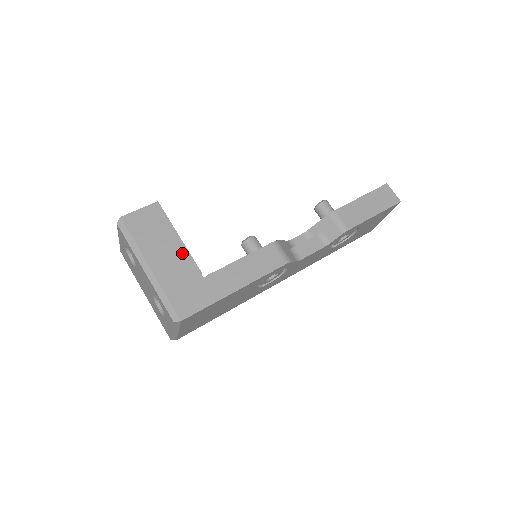
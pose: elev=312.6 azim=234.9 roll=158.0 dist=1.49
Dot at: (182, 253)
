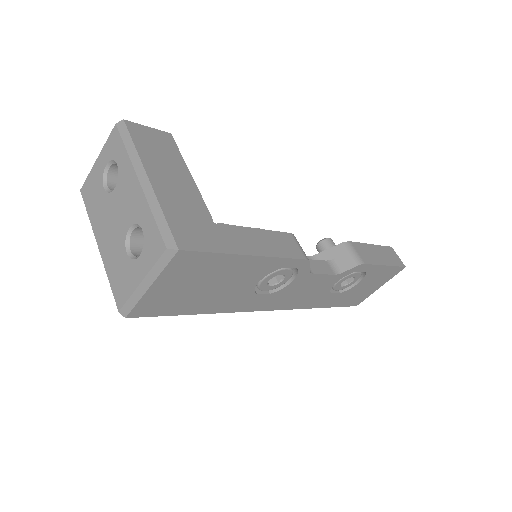
Dot at: (191, 188)
